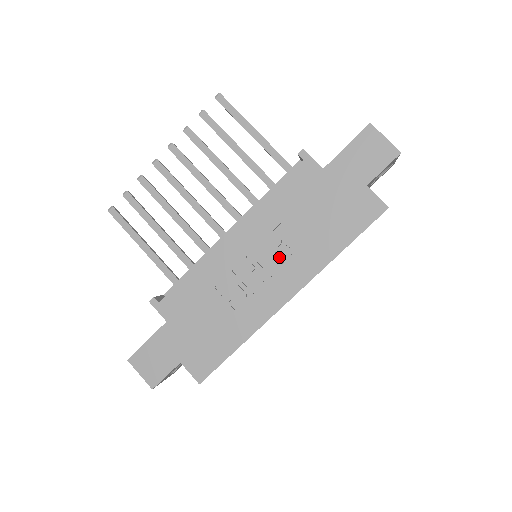
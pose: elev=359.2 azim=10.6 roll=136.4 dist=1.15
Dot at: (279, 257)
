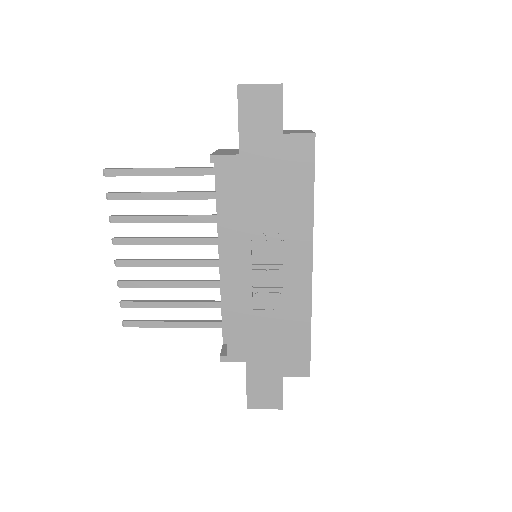
Dot at: (274, 247)
